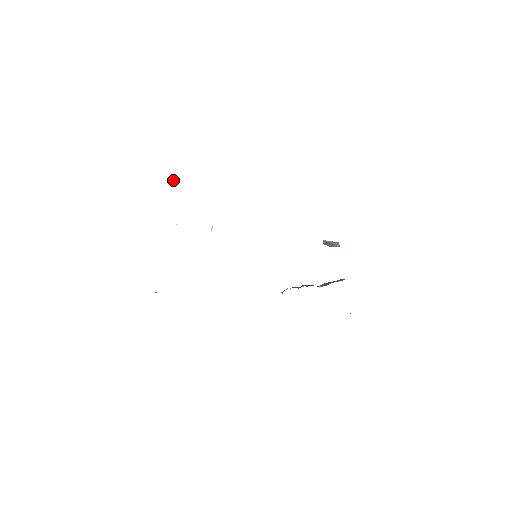
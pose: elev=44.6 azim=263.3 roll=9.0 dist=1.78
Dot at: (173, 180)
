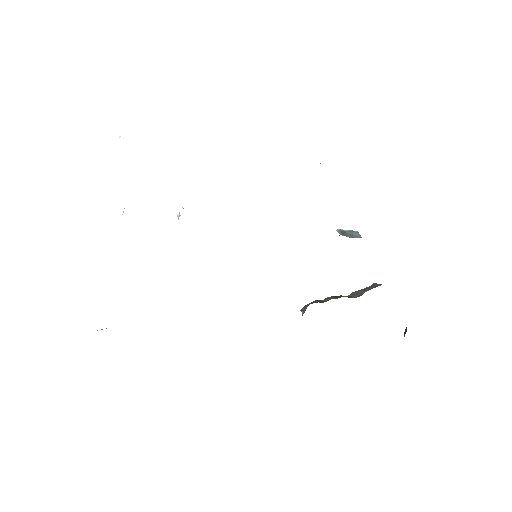
Dot at: (118, 136)
